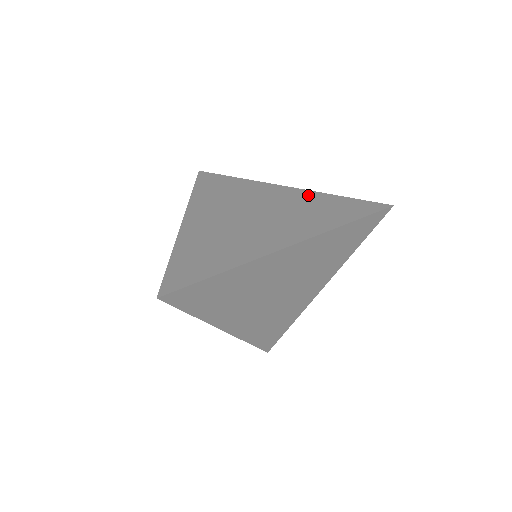
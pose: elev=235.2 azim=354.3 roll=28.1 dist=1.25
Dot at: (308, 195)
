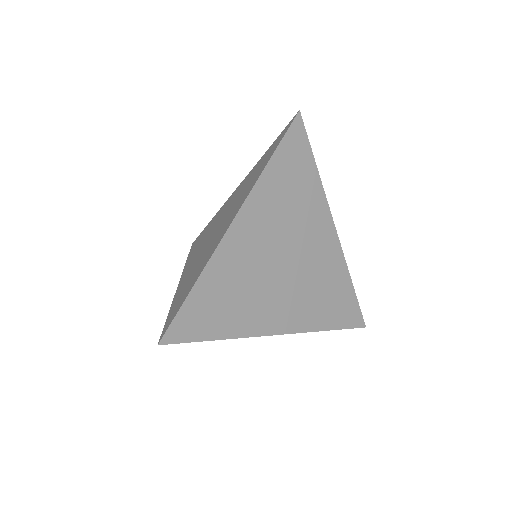
Dot at: (248, 175)
